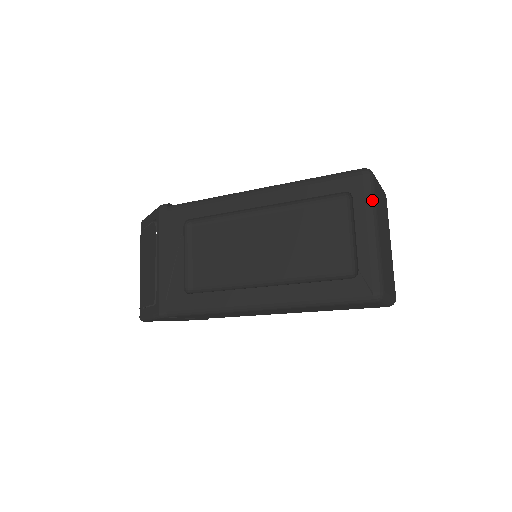
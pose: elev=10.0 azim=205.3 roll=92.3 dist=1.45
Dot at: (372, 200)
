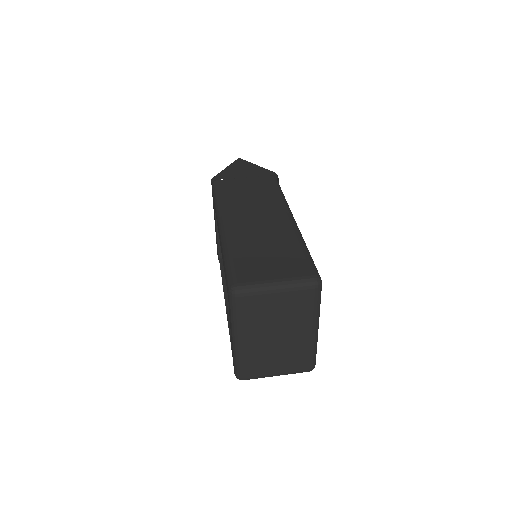
Dot at: (233, 317)
